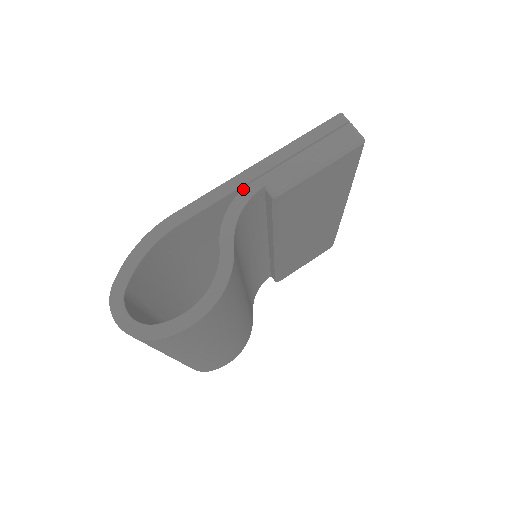
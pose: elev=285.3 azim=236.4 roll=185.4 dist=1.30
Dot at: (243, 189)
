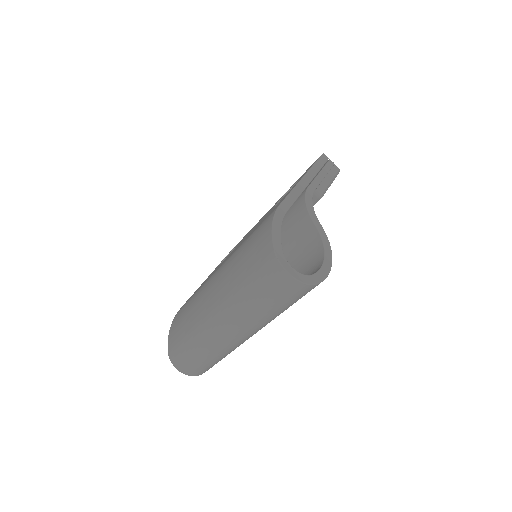
Dot at: (307, 191)
